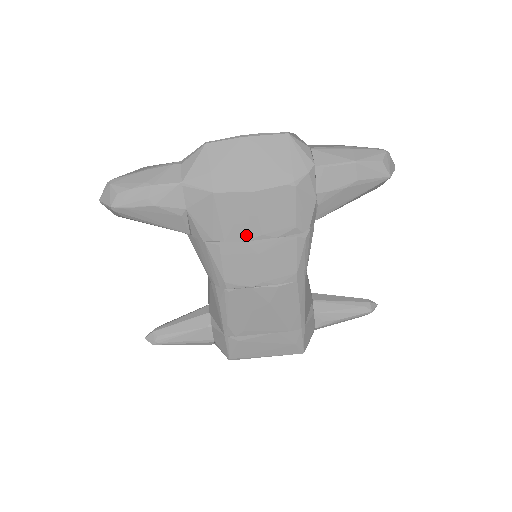
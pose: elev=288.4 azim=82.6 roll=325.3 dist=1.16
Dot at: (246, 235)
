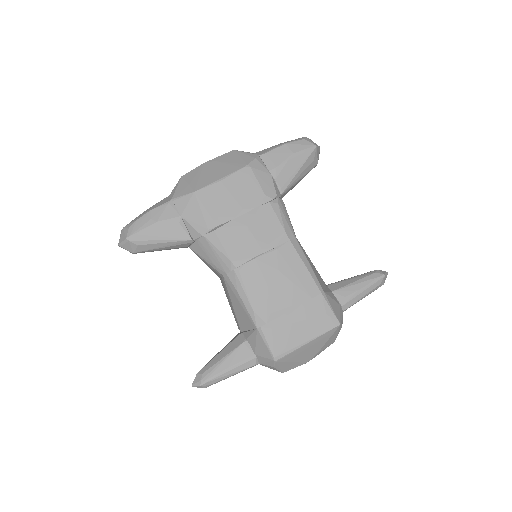
Dot at: (231, 214)
